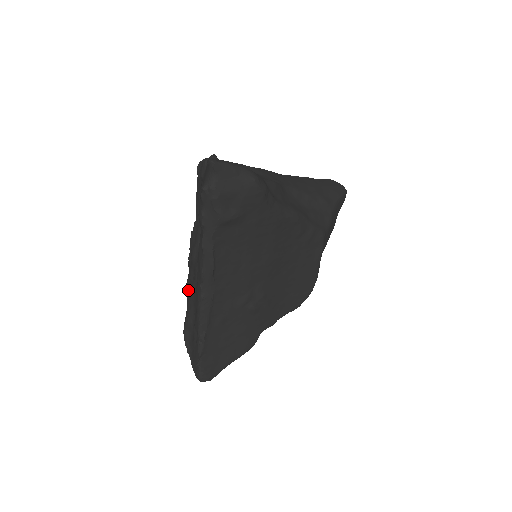
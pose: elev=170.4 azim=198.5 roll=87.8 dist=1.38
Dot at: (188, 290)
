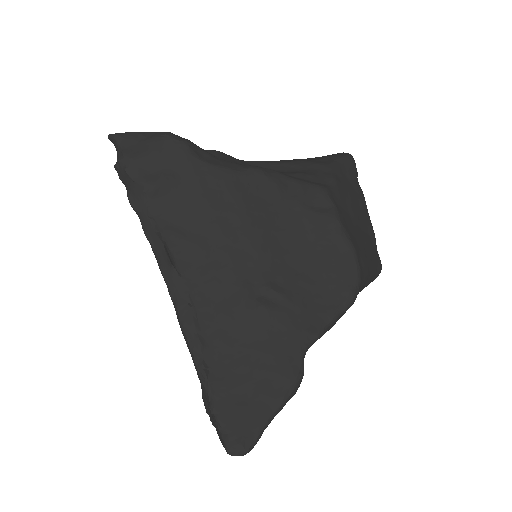
Dot at: occluded
